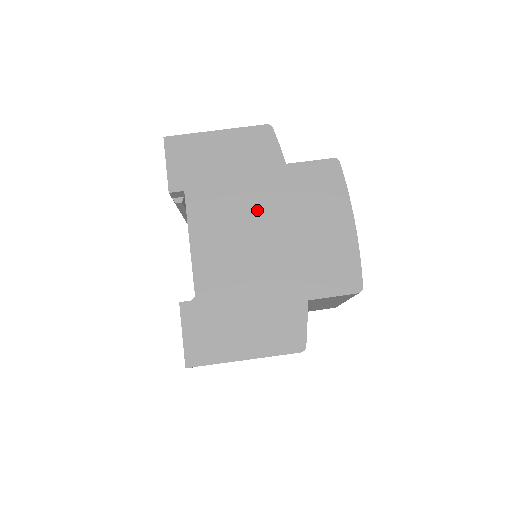
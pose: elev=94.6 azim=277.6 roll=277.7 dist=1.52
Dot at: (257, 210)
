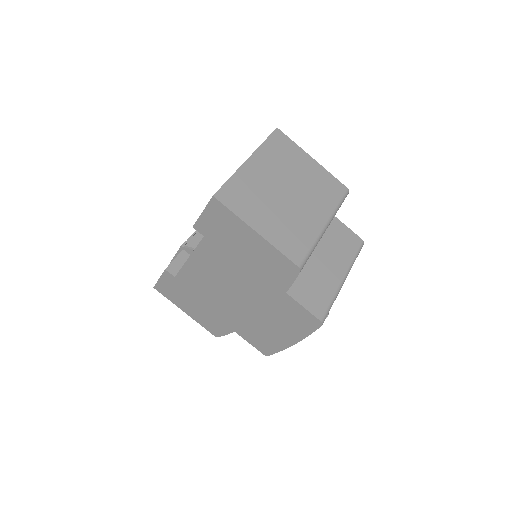
Dot at: (243, 288)
